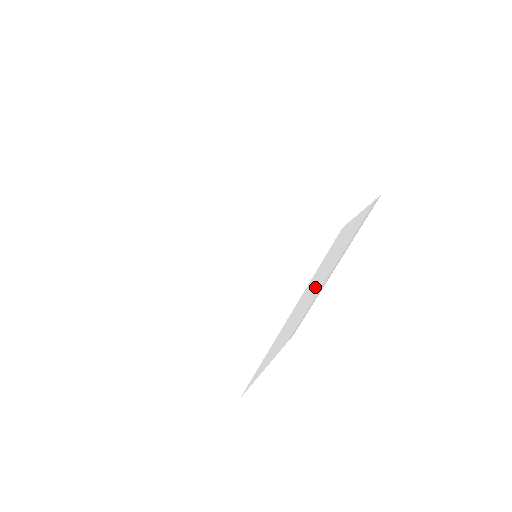
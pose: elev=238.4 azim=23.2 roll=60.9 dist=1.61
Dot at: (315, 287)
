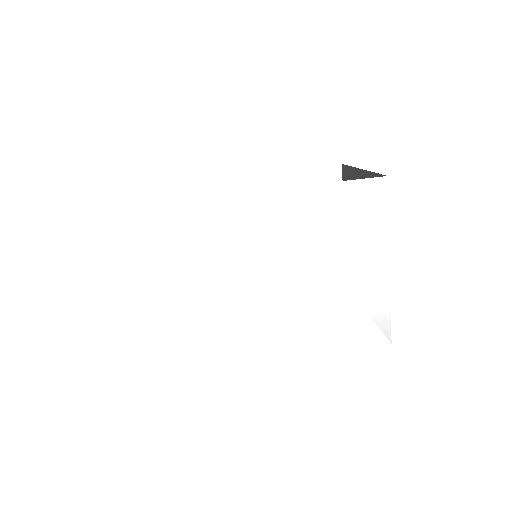
Dot at: (277, 268)
